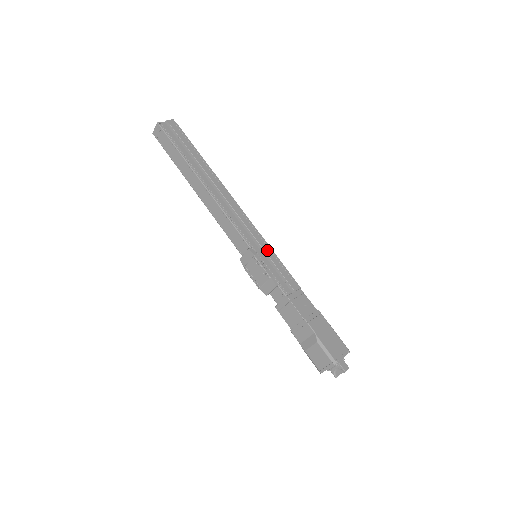
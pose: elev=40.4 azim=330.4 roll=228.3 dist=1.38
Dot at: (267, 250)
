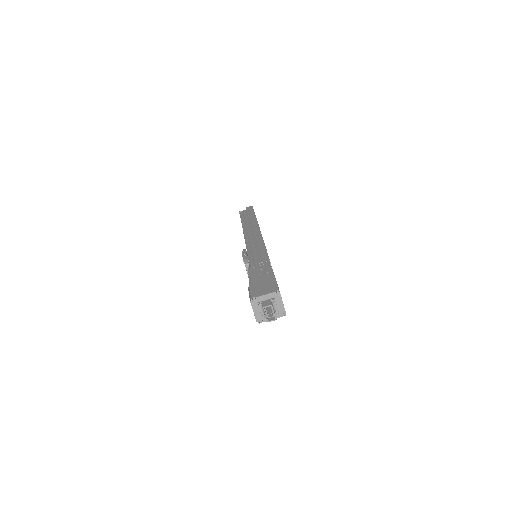
Dot at: (259, 246)
